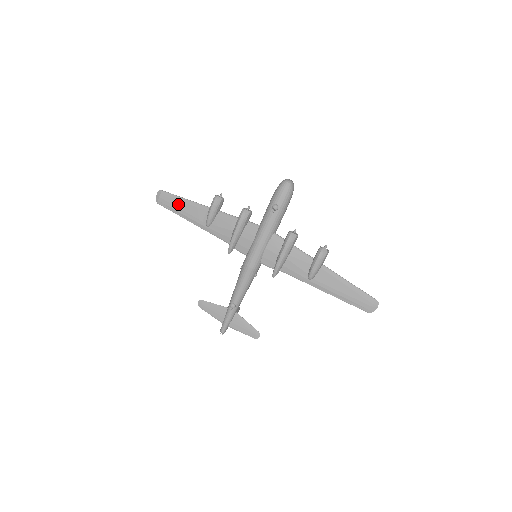
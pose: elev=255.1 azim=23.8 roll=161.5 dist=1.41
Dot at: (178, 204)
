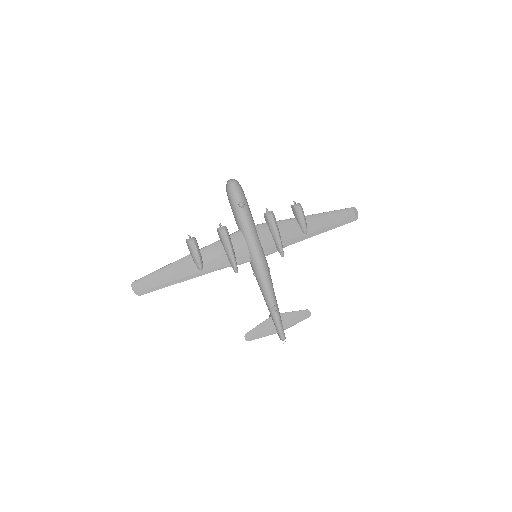
Dot at: (160, 277)
